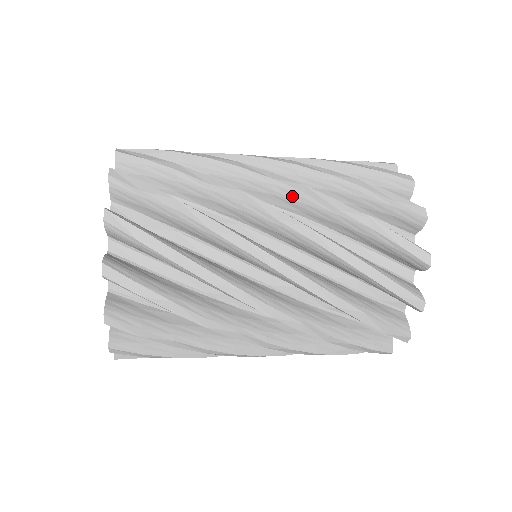
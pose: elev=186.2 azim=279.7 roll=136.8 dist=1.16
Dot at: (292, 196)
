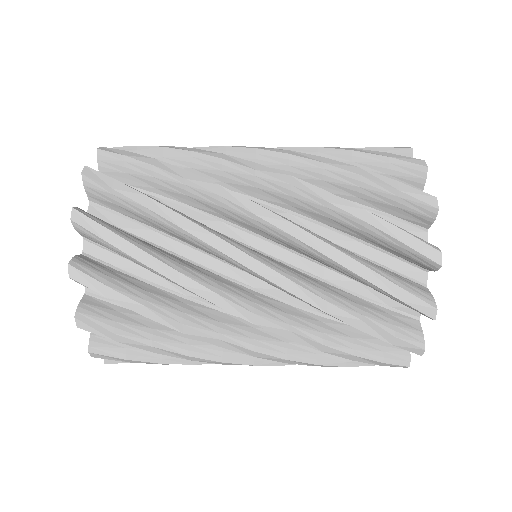
Dot at: occluded
